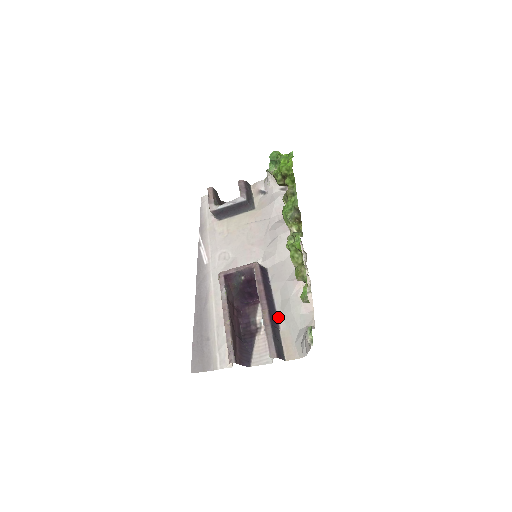
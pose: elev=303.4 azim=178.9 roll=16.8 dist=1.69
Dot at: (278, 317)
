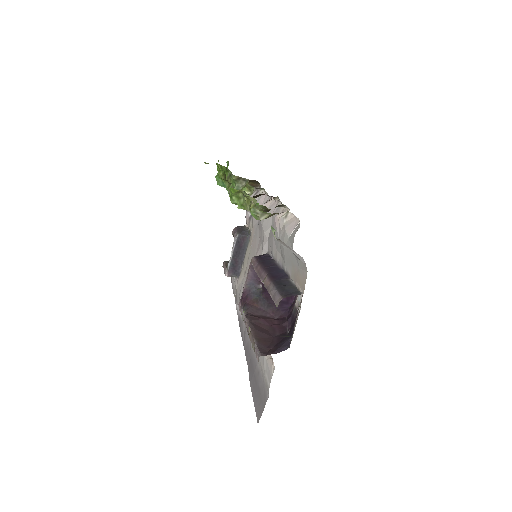
Dot at: (285, 271)
